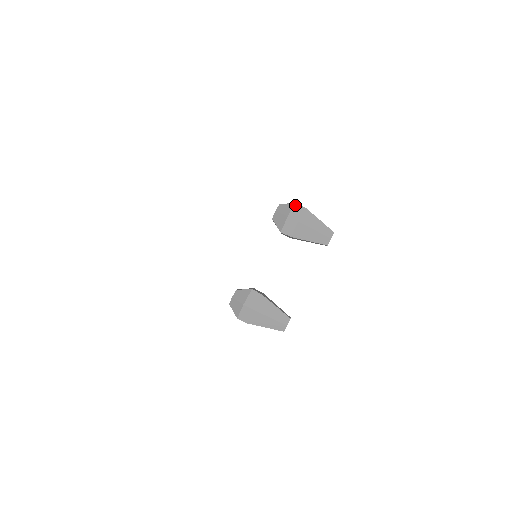
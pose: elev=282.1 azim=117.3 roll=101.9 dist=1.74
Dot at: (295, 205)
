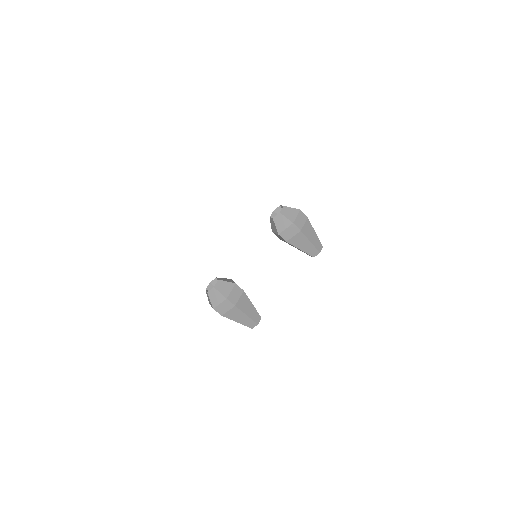
Dot at: (300, 212)
